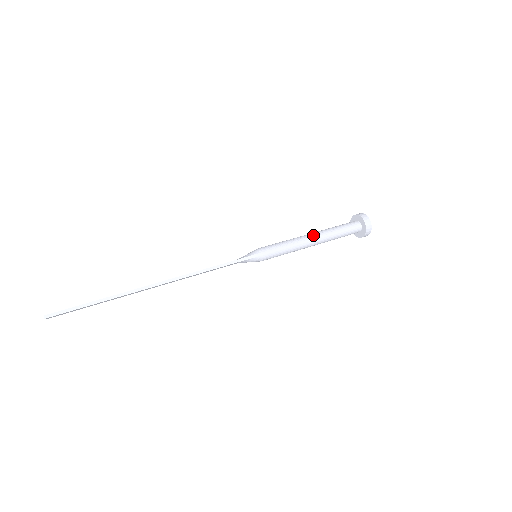
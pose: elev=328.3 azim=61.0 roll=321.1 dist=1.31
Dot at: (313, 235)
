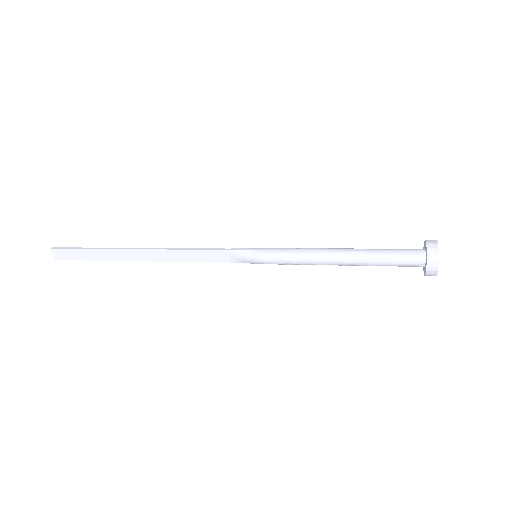
Dot at: (339, 248)
